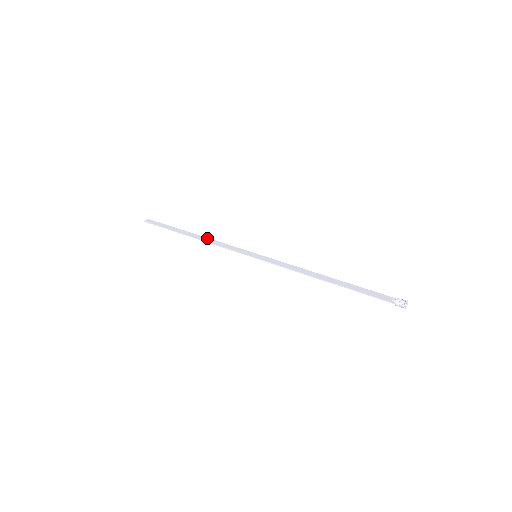
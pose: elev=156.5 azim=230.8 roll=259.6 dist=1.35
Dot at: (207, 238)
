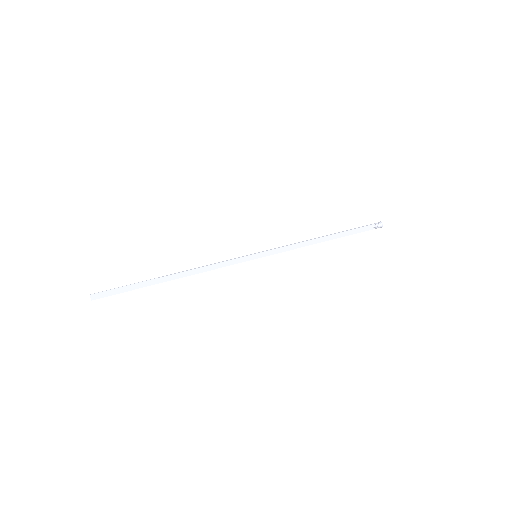
Dot at: (192, 271)
